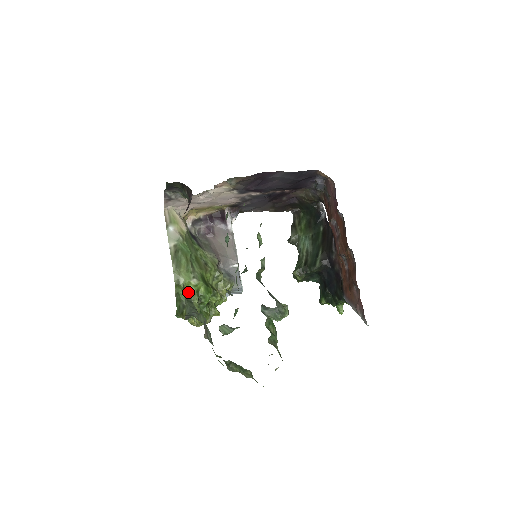
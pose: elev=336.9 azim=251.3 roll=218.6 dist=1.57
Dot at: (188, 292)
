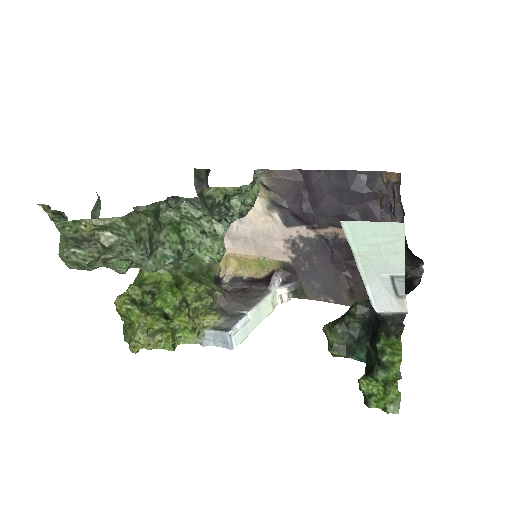
Dot at: (146, 280)
